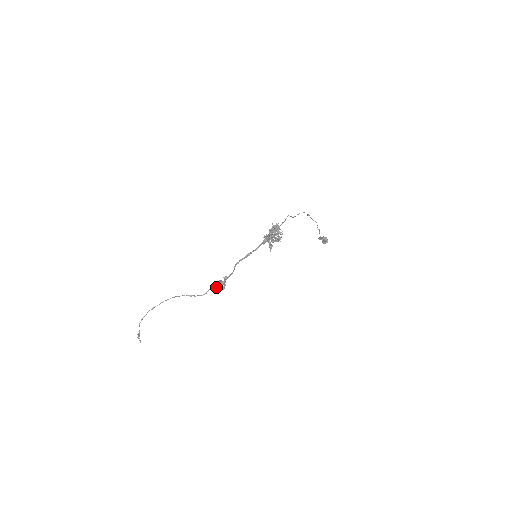
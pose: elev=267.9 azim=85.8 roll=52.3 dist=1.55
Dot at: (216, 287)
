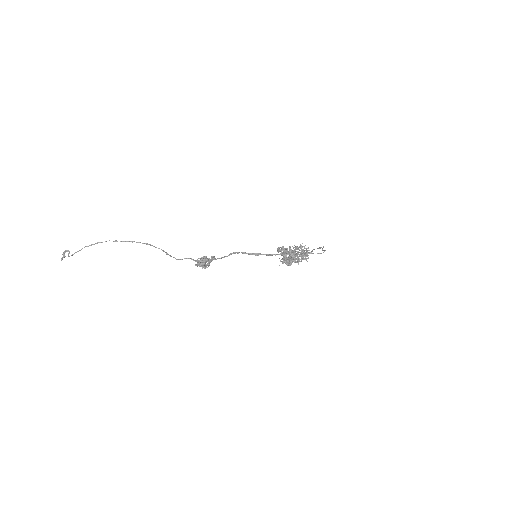
Dot at: (198, 261)
